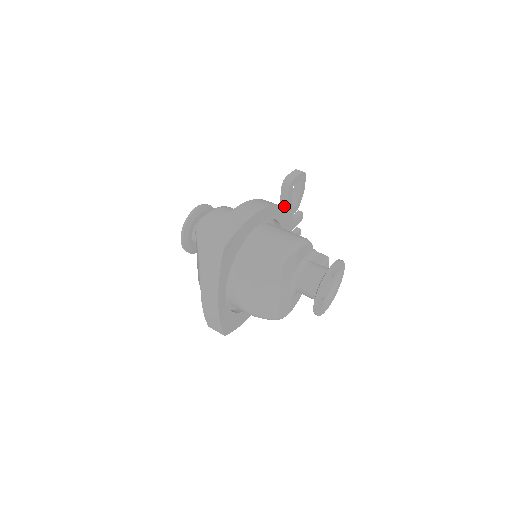
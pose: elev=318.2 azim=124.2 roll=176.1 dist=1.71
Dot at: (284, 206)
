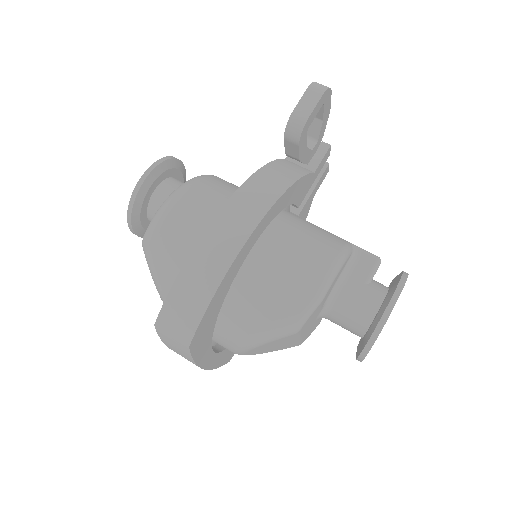
Dot at: occluded
